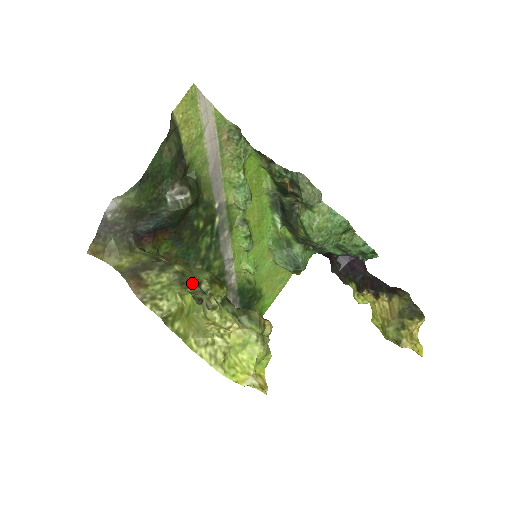
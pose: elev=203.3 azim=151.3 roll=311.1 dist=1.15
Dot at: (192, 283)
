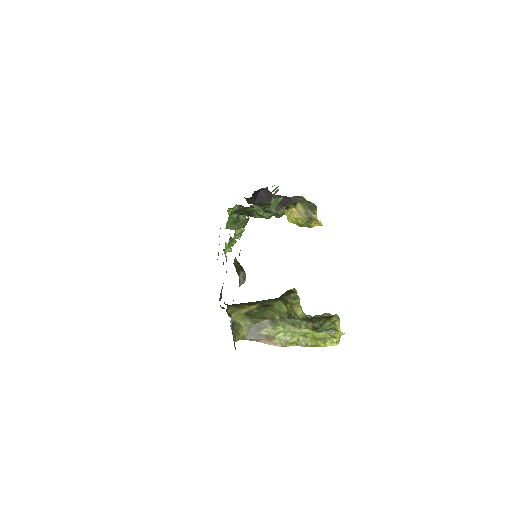
Dot at: (296, 321)
